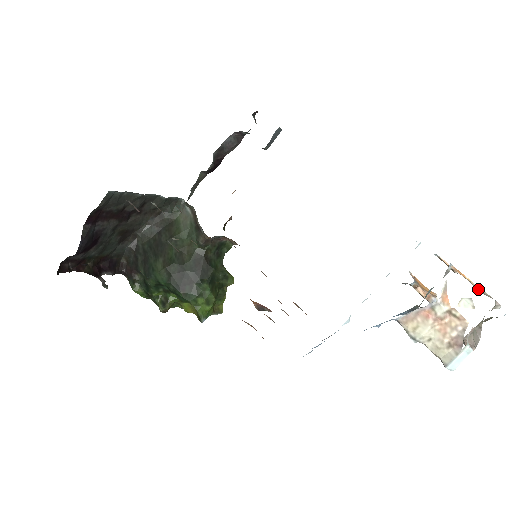
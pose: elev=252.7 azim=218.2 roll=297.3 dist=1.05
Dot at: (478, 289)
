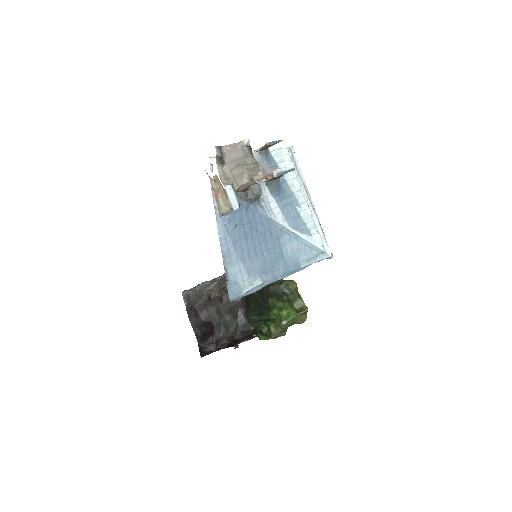
Dot at: occluded
